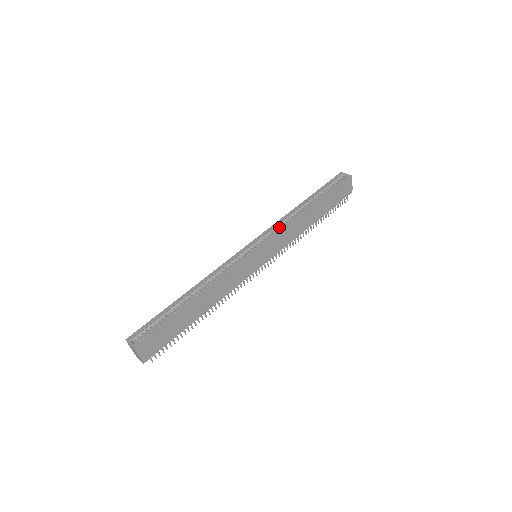
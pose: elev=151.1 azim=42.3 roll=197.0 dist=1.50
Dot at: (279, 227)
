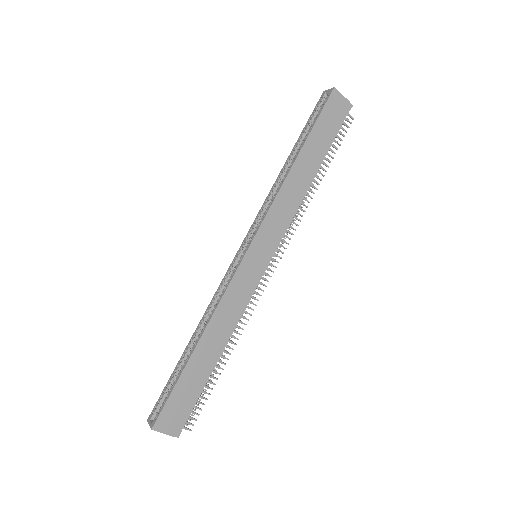
Dot at: (267, 207)
